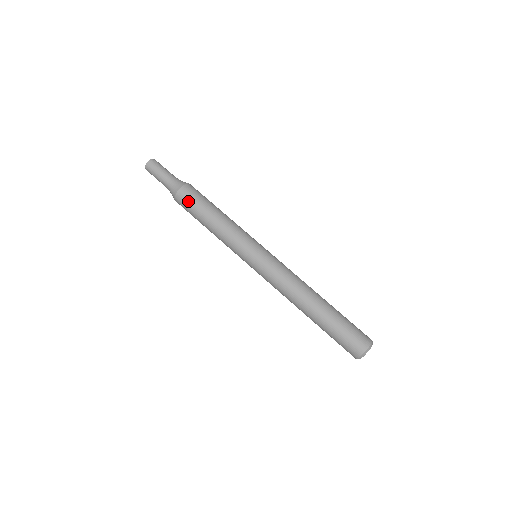
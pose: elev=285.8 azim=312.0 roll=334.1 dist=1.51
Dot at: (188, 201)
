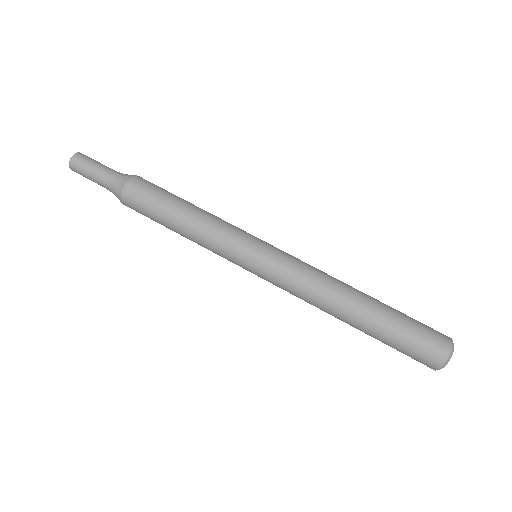
Dot at: (139, 212)
